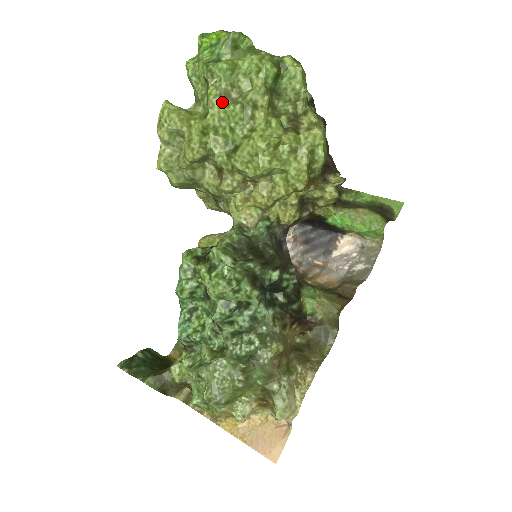
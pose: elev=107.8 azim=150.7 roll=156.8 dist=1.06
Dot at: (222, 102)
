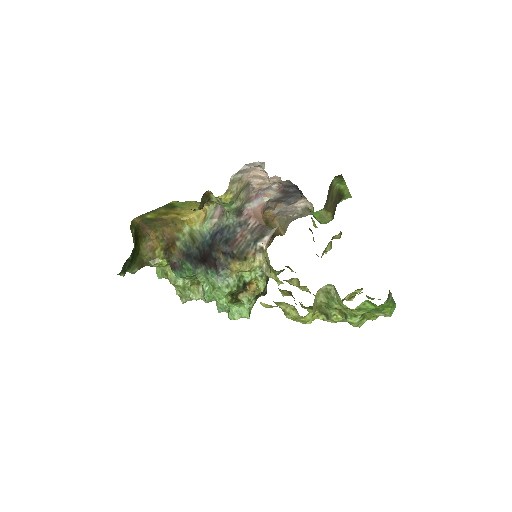
Dot at: occluded
